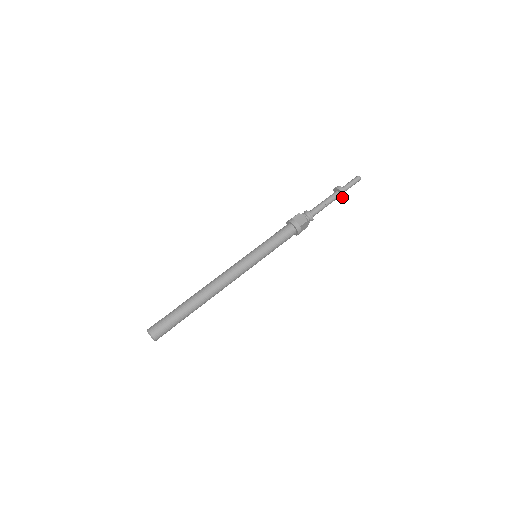
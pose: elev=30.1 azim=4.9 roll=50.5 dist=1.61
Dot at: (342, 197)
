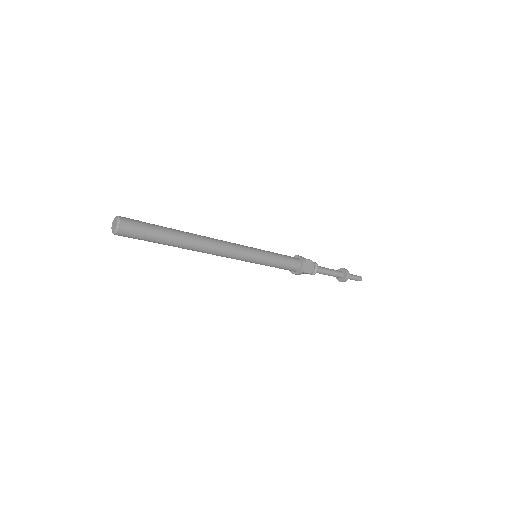
Dot at: (341, 280)
